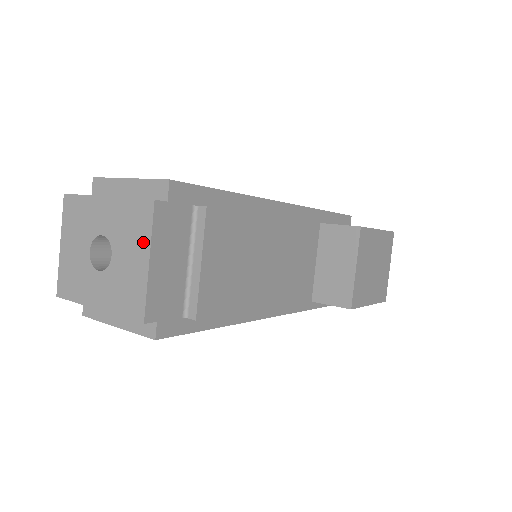
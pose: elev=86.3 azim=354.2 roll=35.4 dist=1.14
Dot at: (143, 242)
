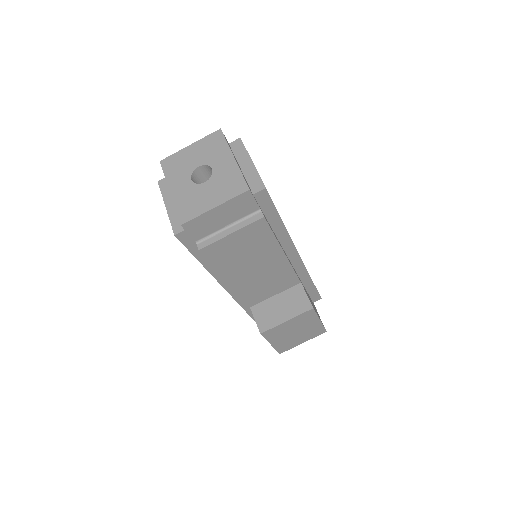
Dot at: (223, 197)
